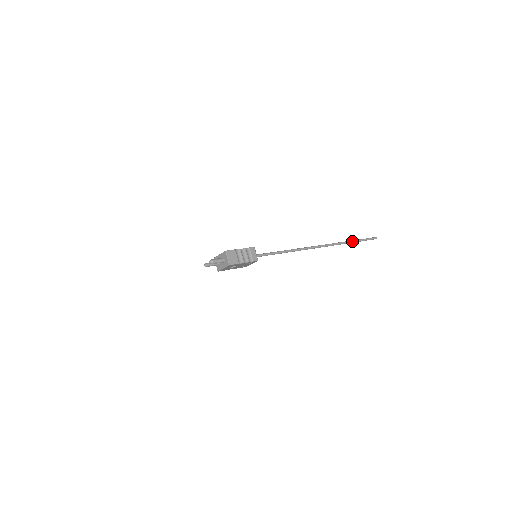
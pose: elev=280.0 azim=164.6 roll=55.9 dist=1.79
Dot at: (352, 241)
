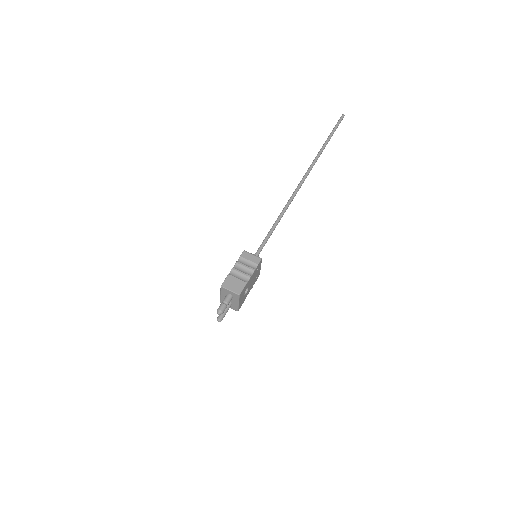
Dot at: (326, 142)
